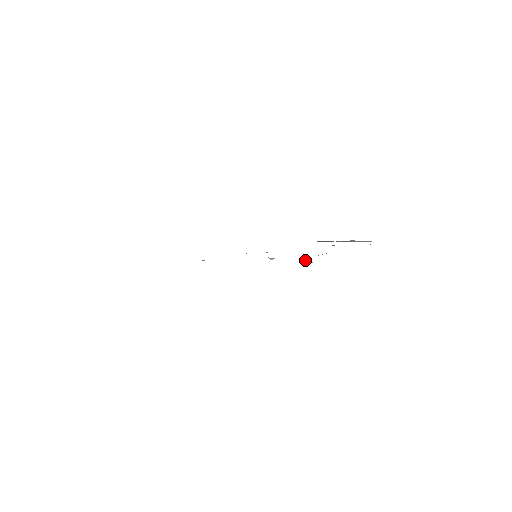
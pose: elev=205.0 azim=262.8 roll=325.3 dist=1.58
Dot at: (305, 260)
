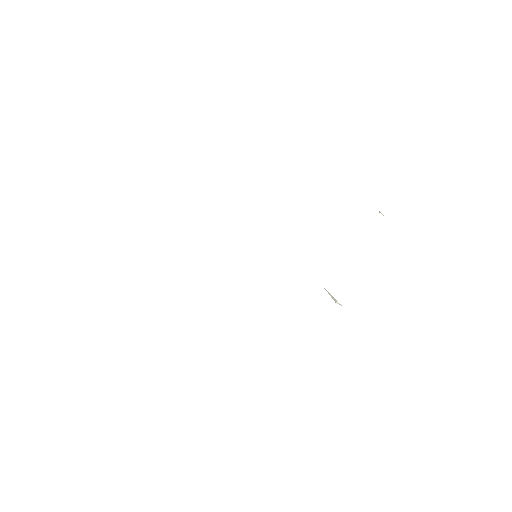
Dot at: (330, 294)
